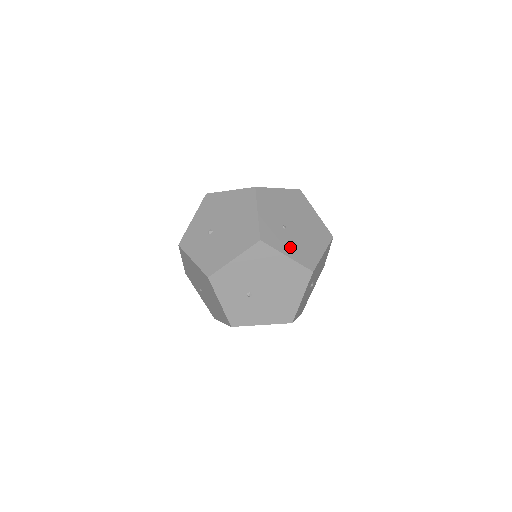
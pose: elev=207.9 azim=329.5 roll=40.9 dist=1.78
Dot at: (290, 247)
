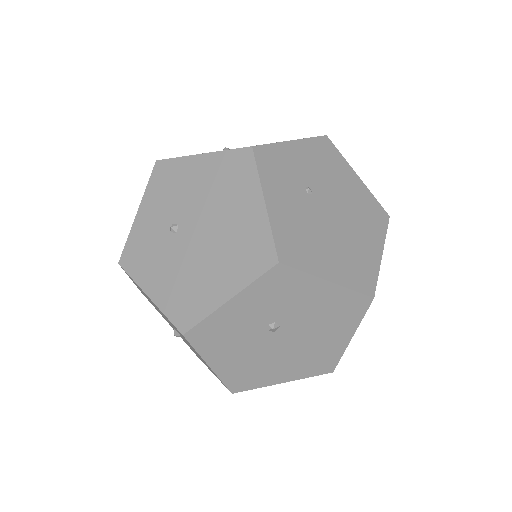
Dot at: (285, 206)
